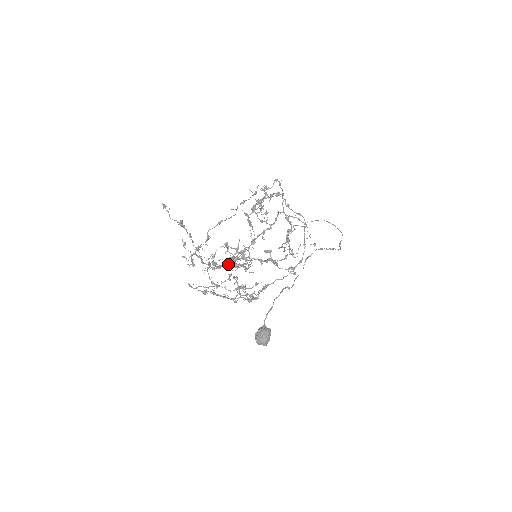
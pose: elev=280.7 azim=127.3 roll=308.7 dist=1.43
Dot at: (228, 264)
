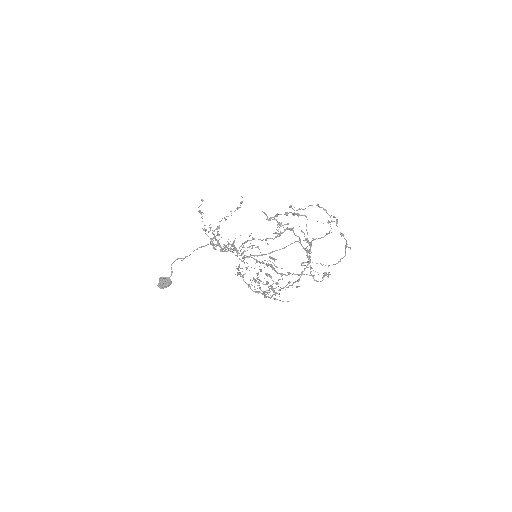
Dot at: (221, 249)
